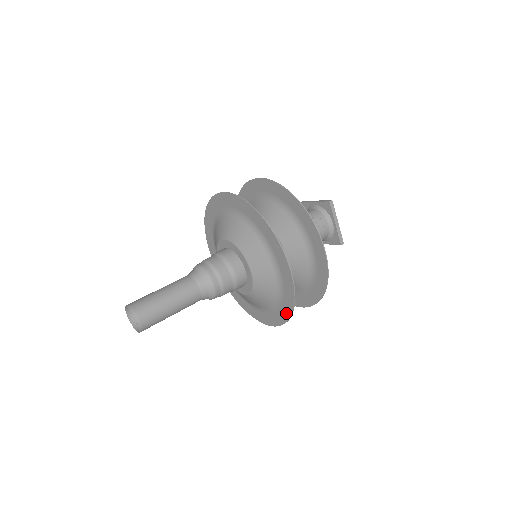
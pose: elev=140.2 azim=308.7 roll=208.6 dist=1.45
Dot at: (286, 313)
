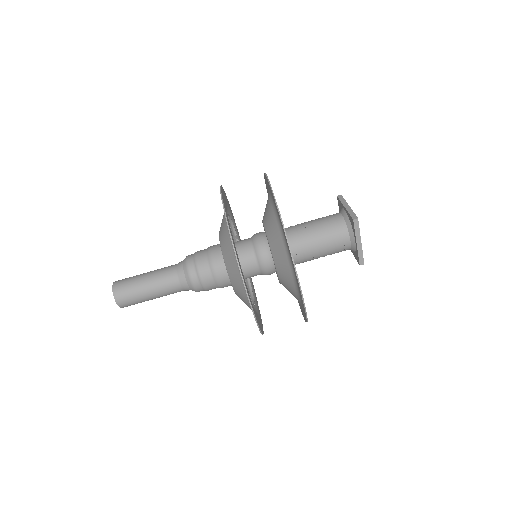
Dot at: occluded
